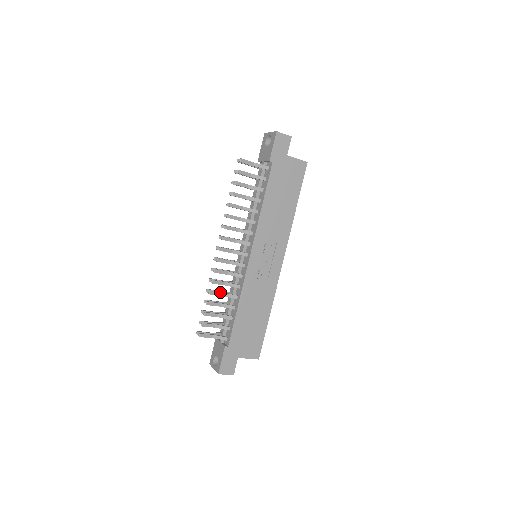
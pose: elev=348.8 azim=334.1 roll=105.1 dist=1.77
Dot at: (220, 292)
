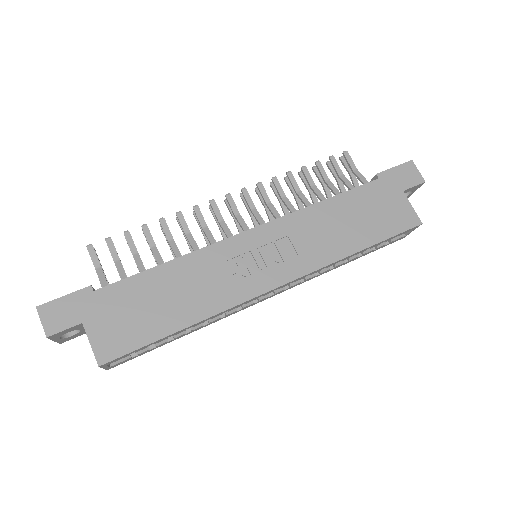
Dot at: occluded
